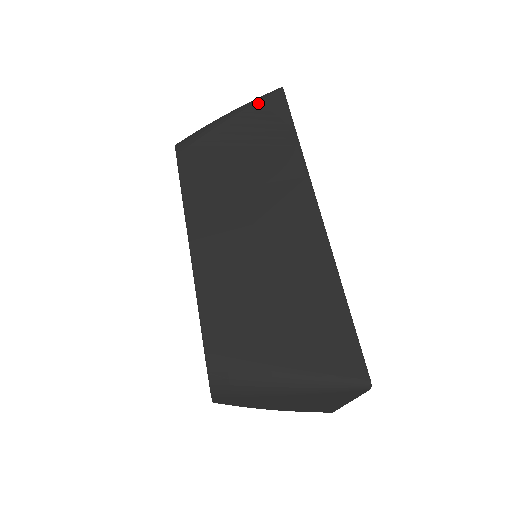
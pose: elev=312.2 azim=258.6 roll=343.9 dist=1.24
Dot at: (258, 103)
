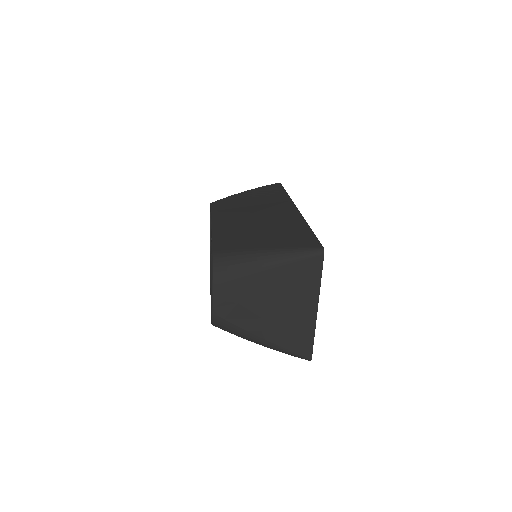
Dot at: (264, 186)
